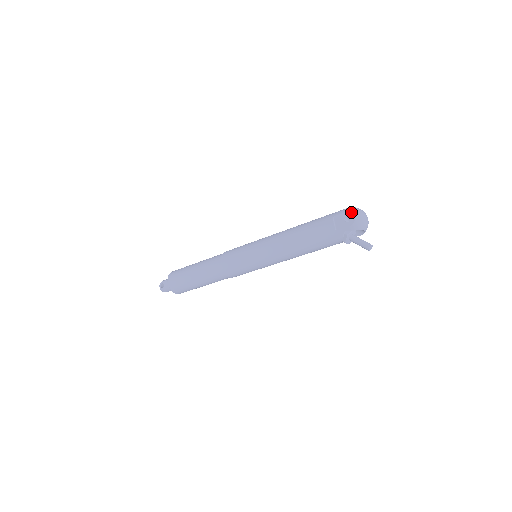
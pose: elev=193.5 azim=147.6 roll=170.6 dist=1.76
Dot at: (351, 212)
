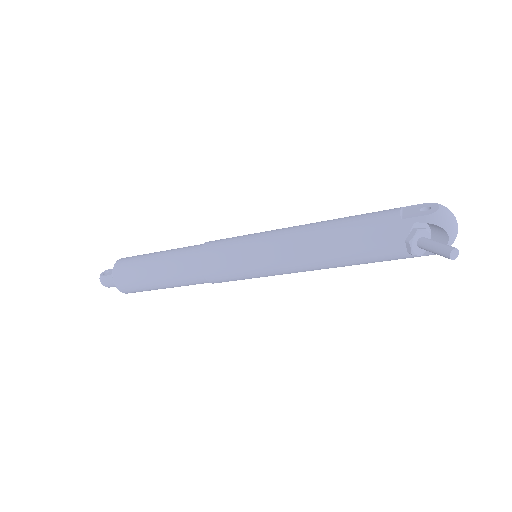
Dot at: occluded
